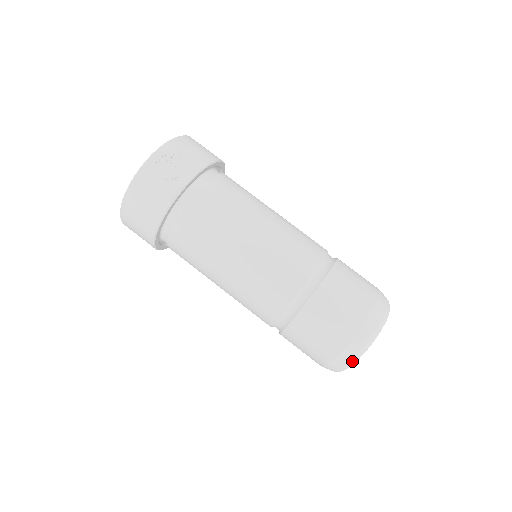
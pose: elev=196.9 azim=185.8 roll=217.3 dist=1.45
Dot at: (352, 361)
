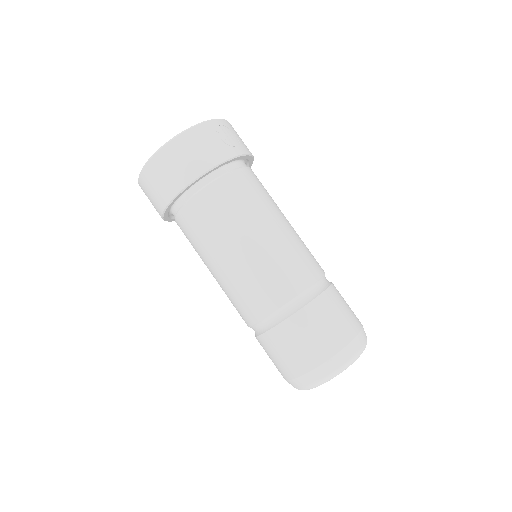
Dot at: (338, 370)
